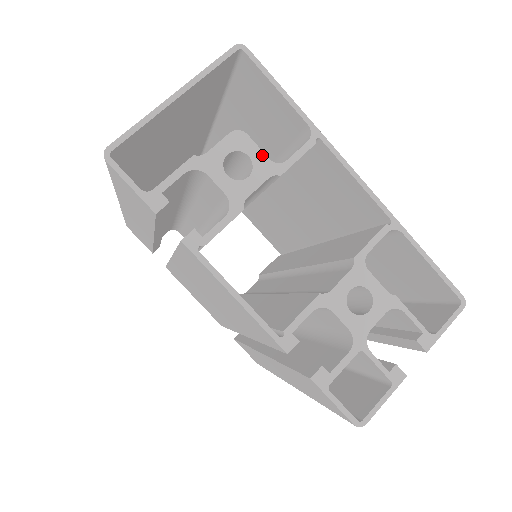
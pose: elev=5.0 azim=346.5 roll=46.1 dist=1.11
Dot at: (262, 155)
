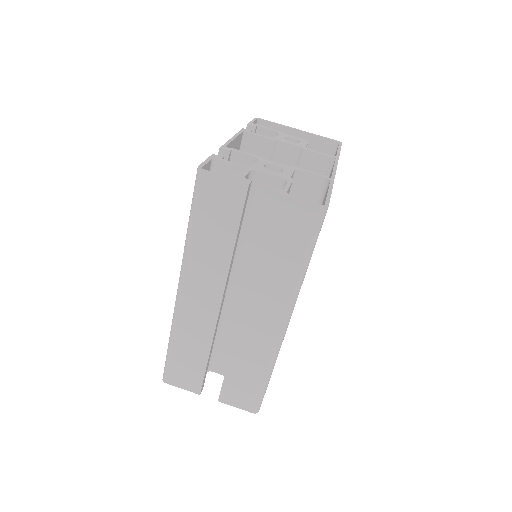
Dot at: (305, 145)
